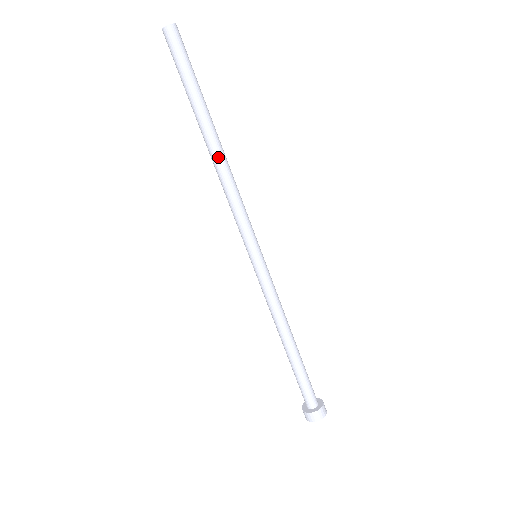
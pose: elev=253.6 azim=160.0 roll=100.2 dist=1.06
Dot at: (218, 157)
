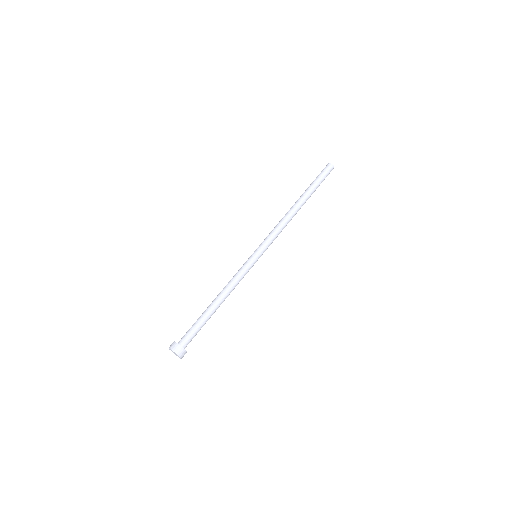
Dot at: (295, 211)
